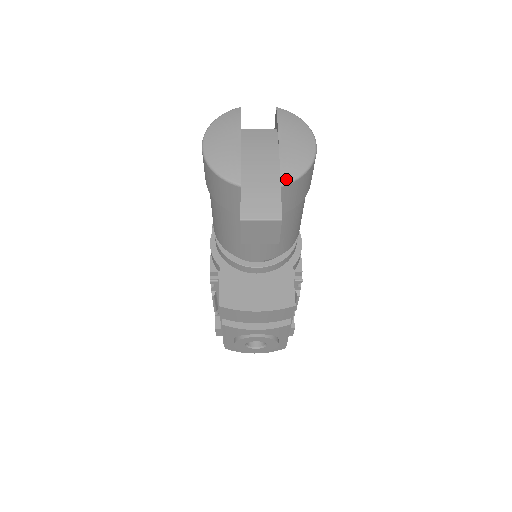
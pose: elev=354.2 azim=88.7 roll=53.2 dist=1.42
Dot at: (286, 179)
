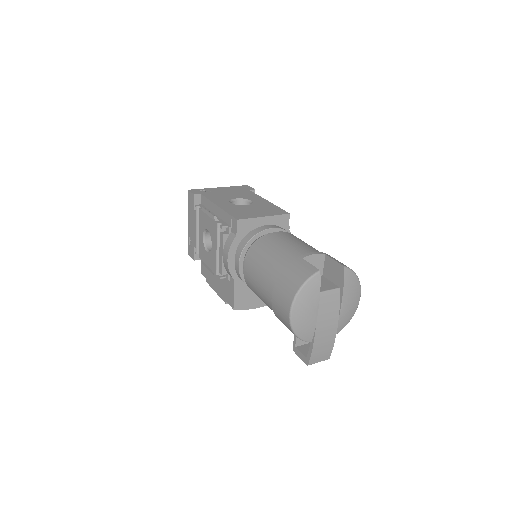
Dot at: (338, 332)
